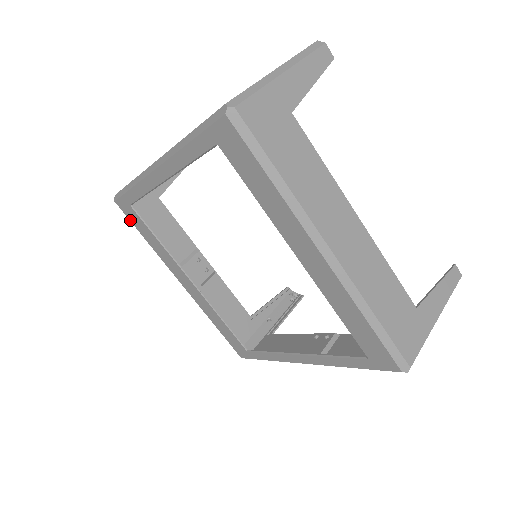
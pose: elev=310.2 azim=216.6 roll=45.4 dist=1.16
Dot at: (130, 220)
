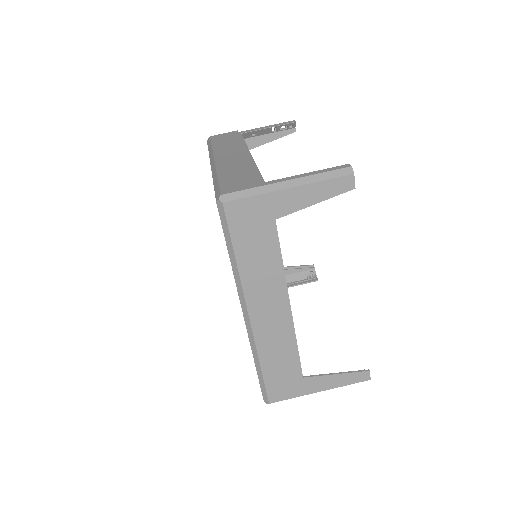
Dot at: occluded
